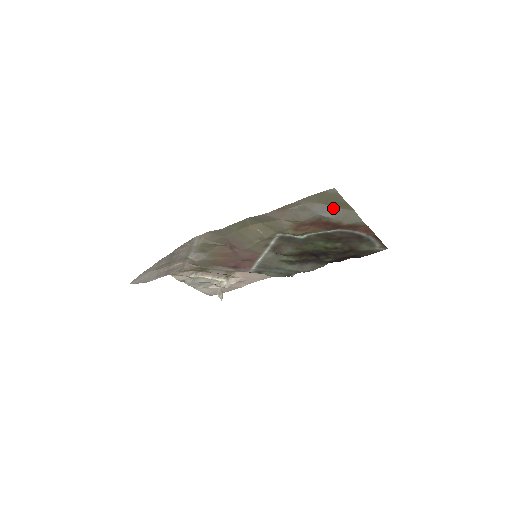
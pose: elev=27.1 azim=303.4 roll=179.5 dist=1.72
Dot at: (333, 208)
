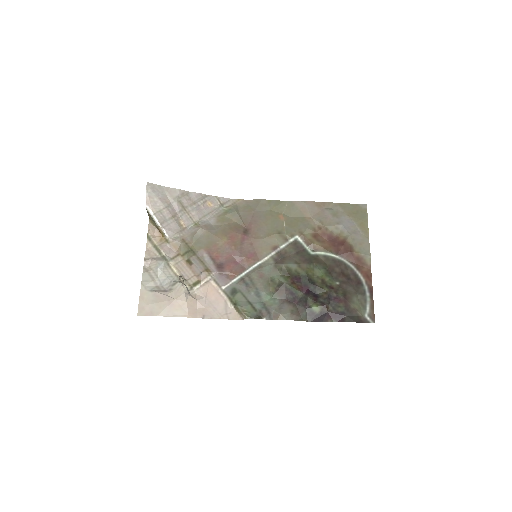
Dot at: (355, 227)
